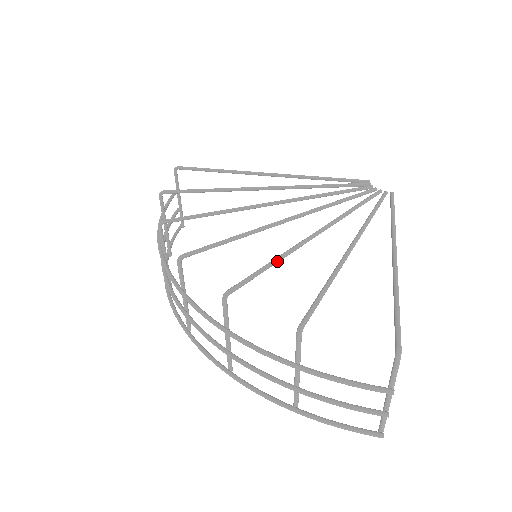
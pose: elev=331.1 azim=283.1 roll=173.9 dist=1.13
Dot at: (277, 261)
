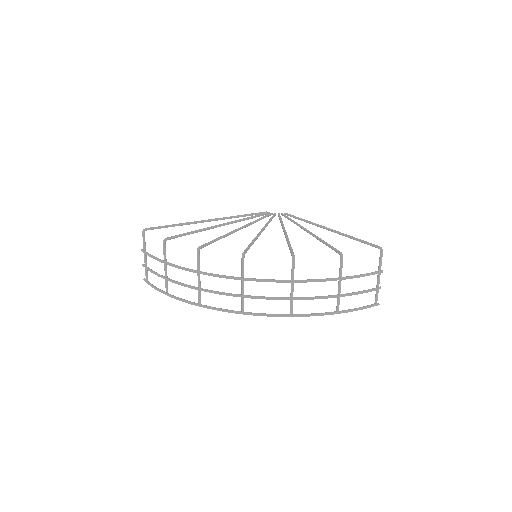
Dot at: occluded
